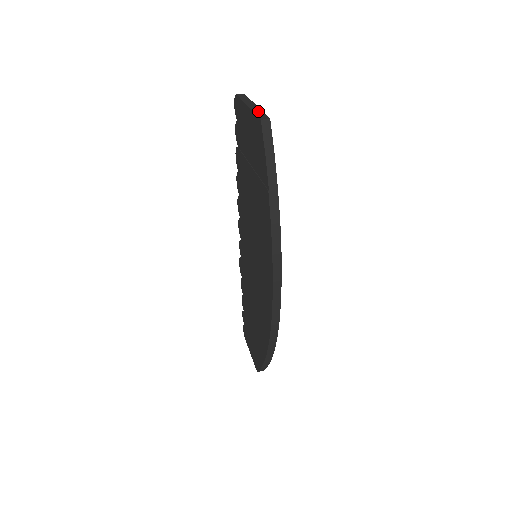
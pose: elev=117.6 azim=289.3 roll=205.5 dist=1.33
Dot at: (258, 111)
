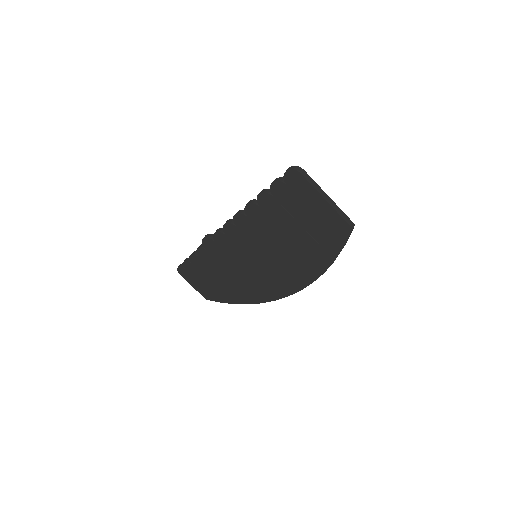
Dot at: (340, 212)
